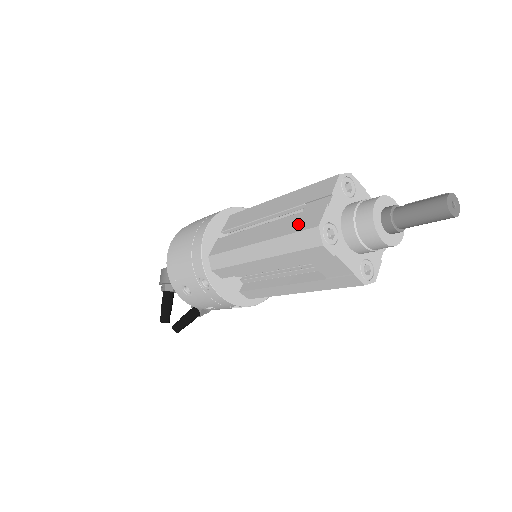
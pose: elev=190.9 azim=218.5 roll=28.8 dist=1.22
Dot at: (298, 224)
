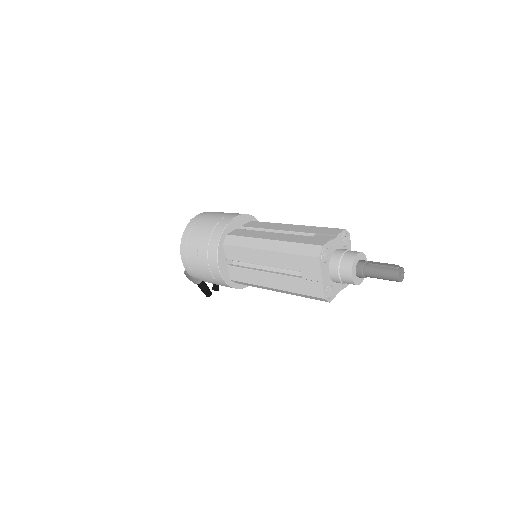
Dot at: (305, 289)
